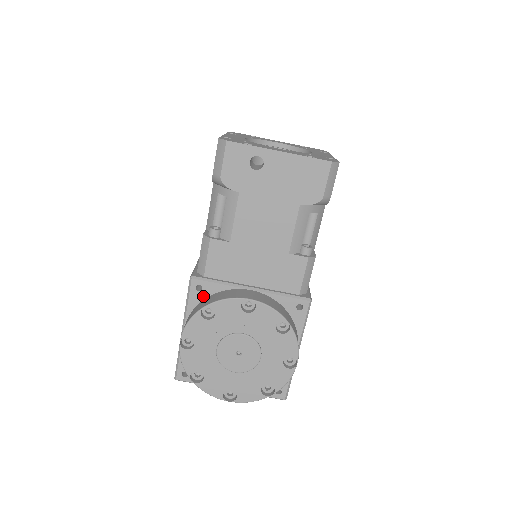
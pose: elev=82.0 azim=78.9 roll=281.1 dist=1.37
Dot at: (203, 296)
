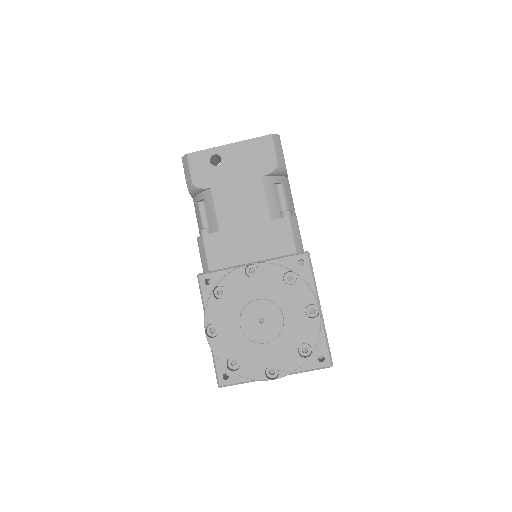
Dot at: occluded
